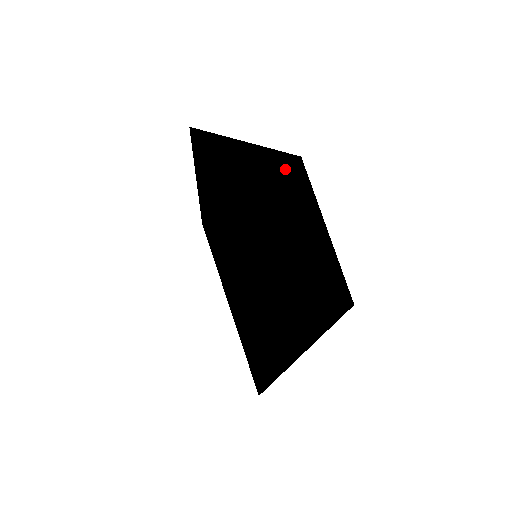
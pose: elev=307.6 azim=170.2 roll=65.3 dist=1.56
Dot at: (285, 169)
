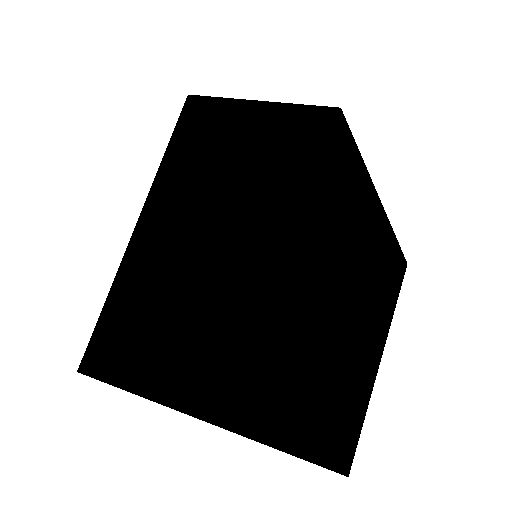
Dot at: occluded
